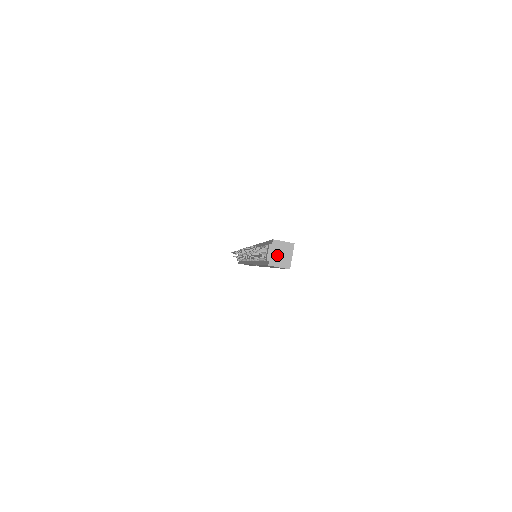
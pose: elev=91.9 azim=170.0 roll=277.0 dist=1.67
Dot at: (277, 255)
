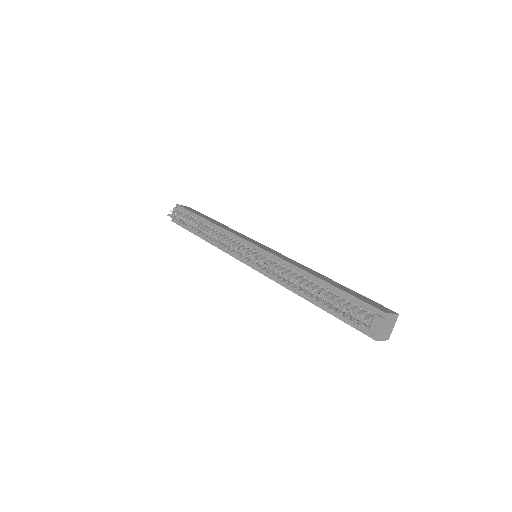
Dot at: (384, 329)
